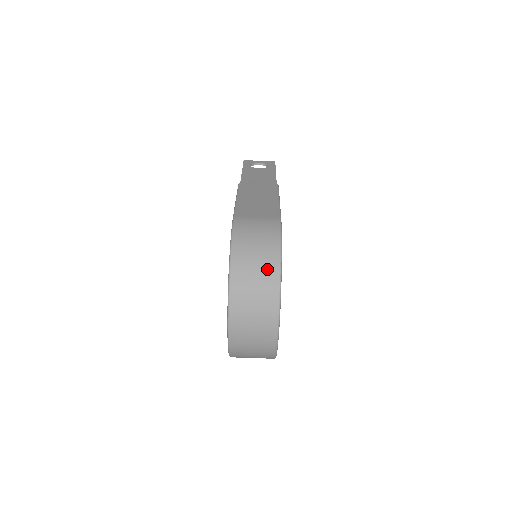
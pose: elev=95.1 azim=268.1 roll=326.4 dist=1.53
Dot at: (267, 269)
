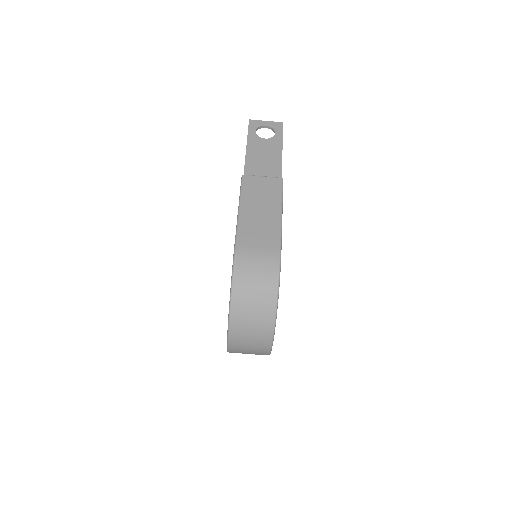
Dot at: (264, 309)
